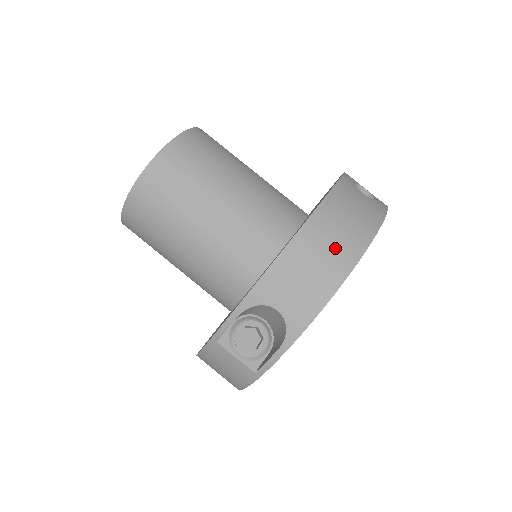
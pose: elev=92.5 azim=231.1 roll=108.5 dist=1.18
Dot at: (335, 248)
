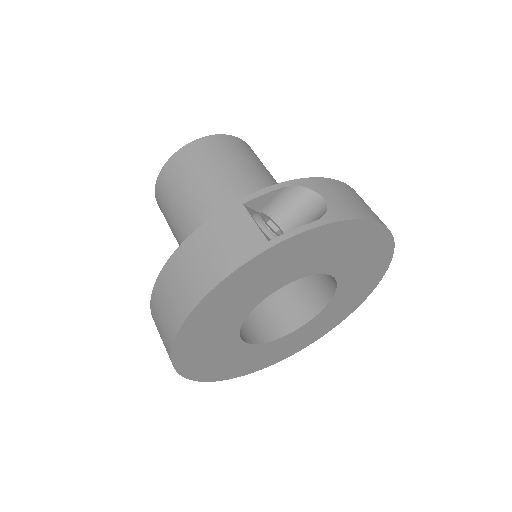
Dot at: occluded
